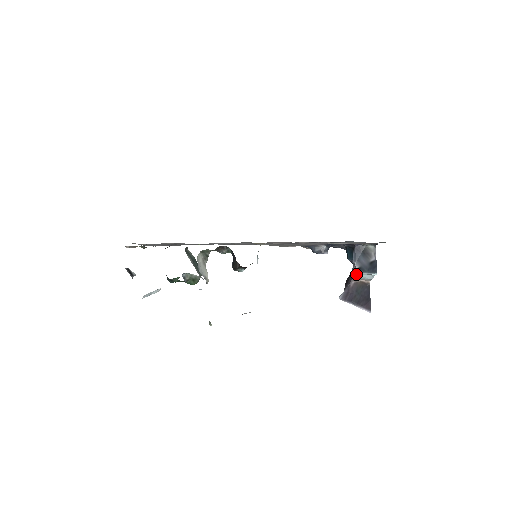
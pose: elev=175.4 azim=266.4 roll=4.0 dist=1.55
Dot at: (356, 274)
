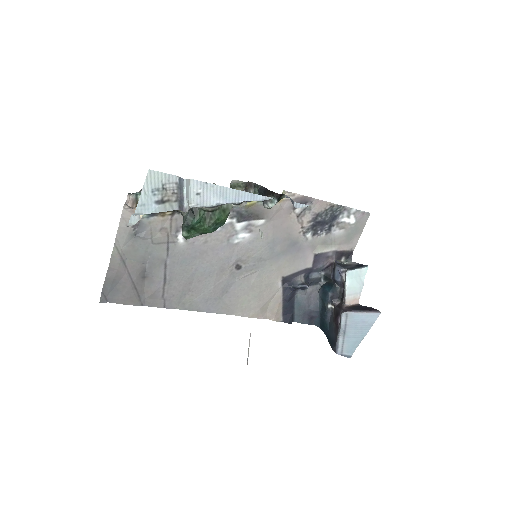
Dot at: (350, 273)
